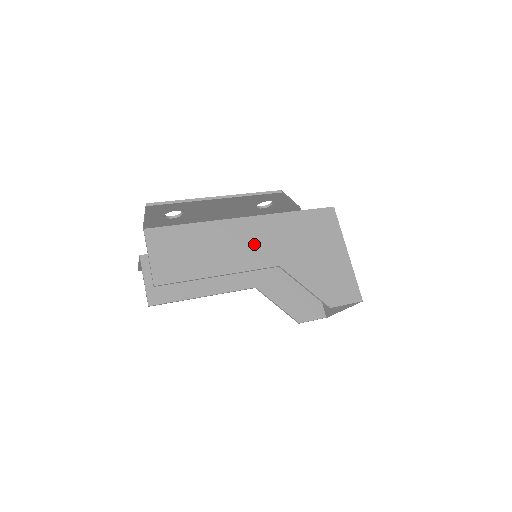
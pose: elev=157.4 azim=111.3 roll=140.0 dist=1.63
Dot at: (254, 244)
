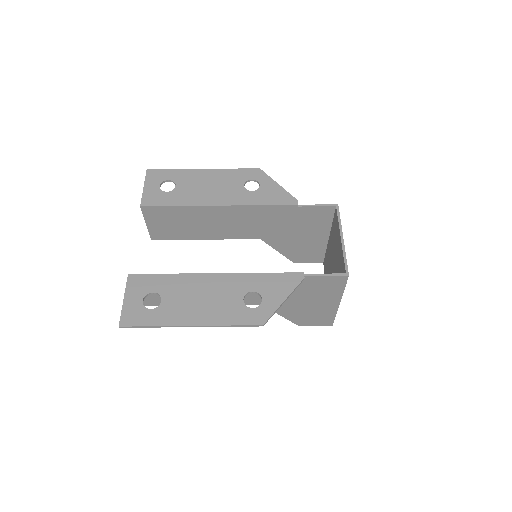
Dot at: occluded
